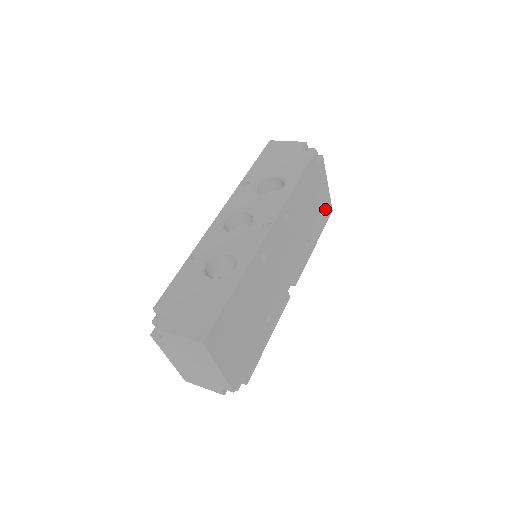
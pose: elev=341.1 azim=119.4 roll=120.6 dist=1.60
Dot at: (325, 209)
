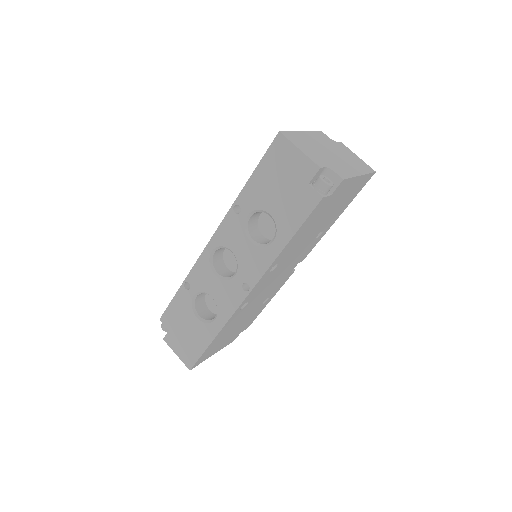
Dot at: (357, 188)
